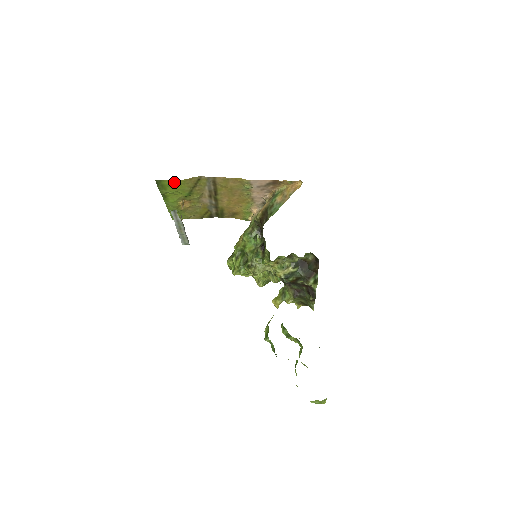
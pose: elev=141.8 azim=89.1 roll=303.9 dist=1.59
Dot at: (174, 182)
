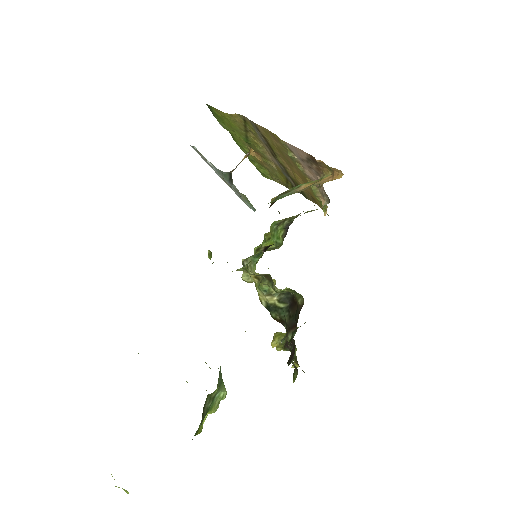
Dot at: (222, 114)
